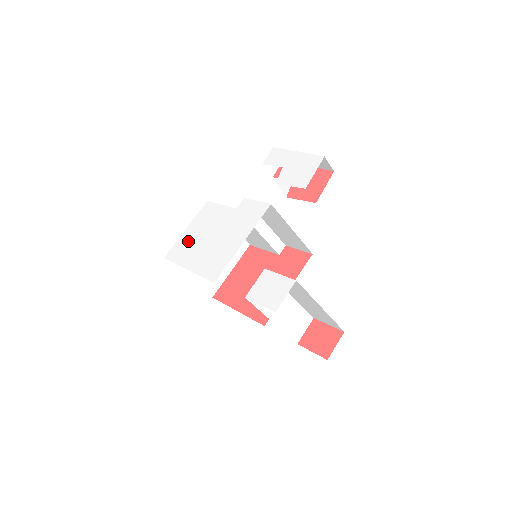
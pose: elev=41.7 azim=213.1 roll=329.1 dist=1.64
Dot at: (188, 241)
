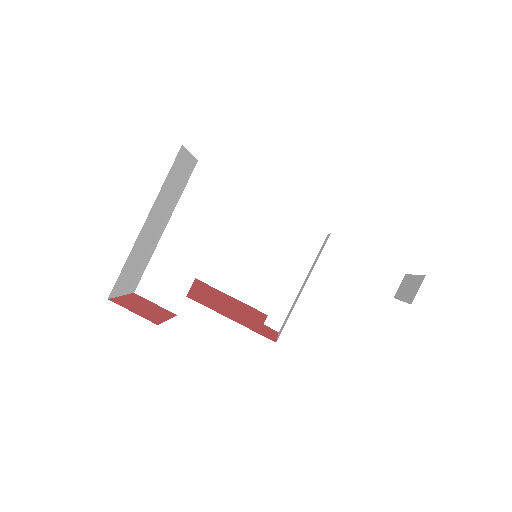
Dot at: occluded
